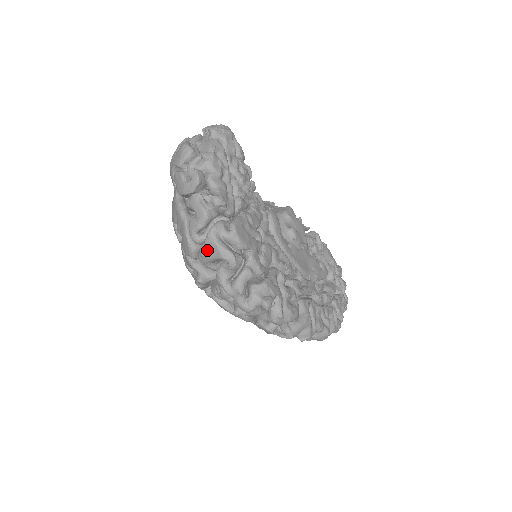
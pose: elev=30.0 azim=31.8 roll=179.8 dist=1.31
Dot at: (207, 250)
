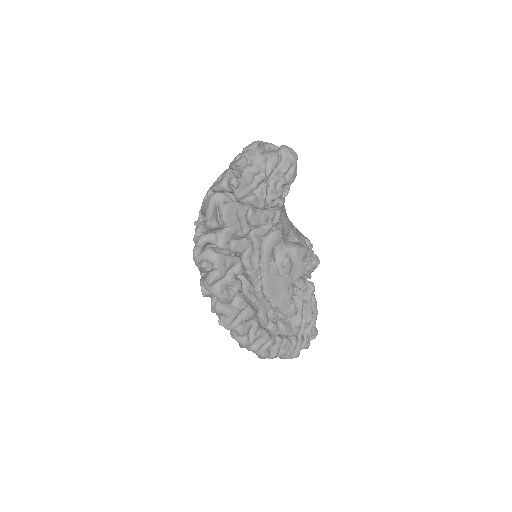
Dot at: (205, 203)
